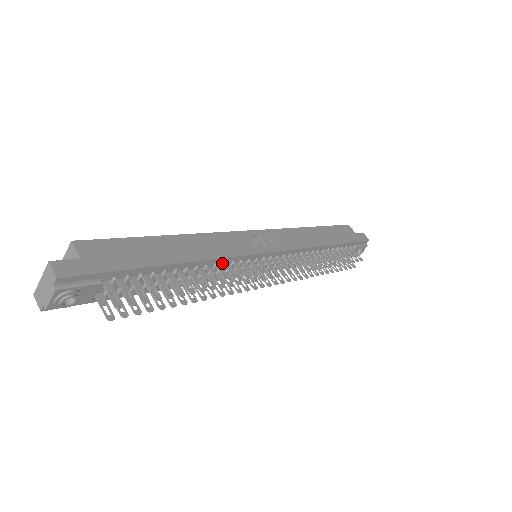
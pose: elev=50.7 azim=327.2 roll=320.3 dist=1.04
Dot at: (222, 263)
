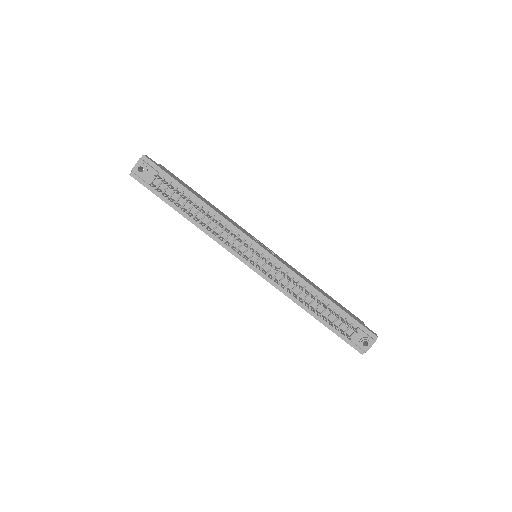
Dot at: (225, 225)
